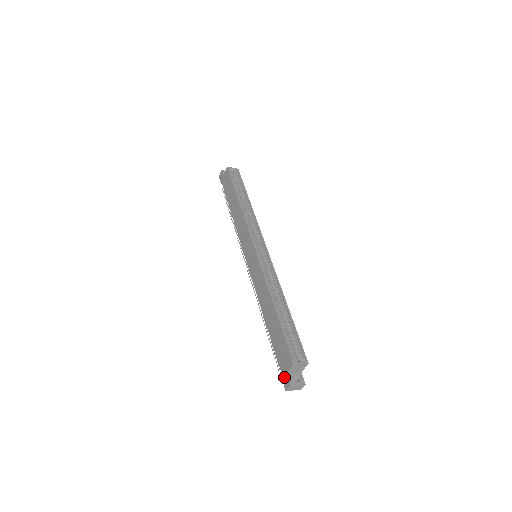
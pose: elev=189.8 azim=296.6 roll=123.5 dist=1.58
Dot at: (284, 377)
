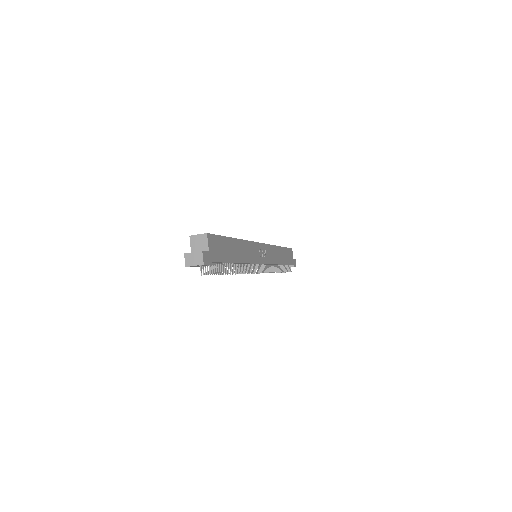
Dot at: occluded
